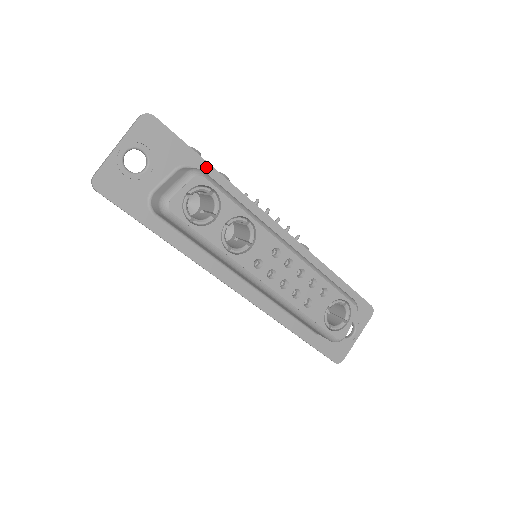
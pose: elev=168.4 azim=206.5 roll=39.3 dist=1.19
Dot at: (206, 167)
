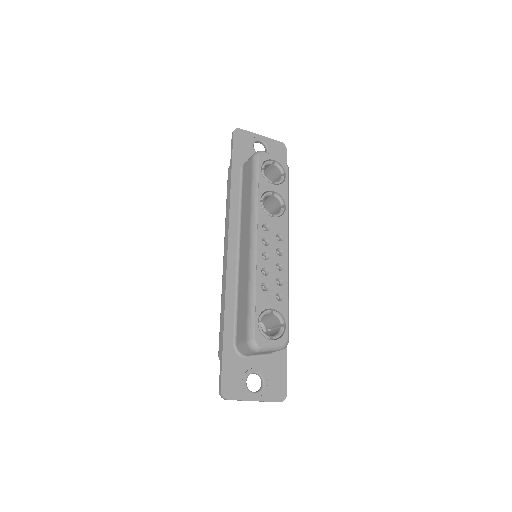
Dot at: occluded
